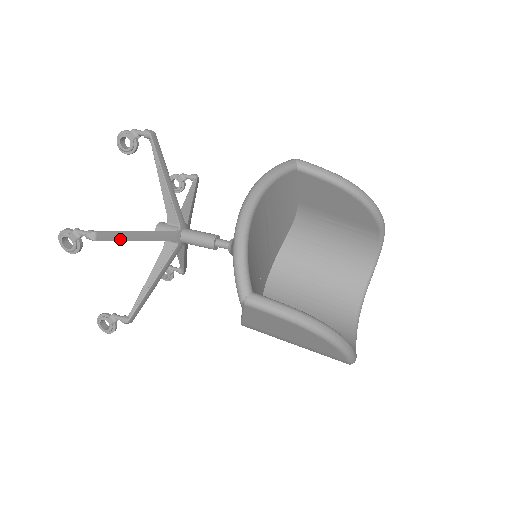
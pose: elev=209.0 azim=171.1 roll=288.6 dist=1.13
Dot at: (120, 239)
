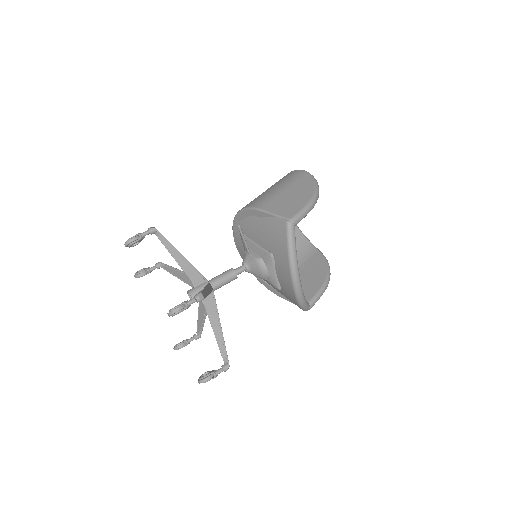
Dot at: (225, 347)
